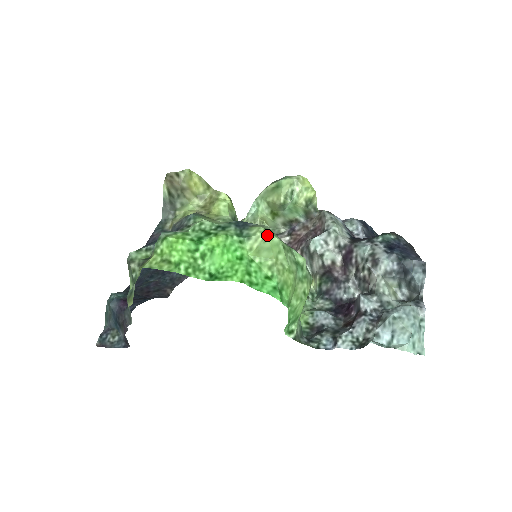
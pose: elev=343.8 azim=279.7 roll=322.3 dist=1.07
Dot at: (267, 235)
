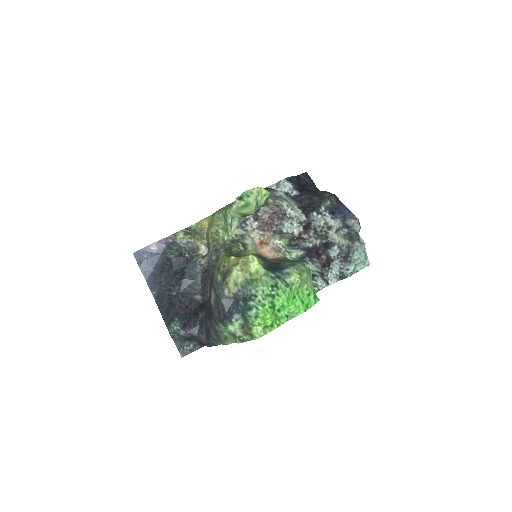
Dot at: (302, 278)
